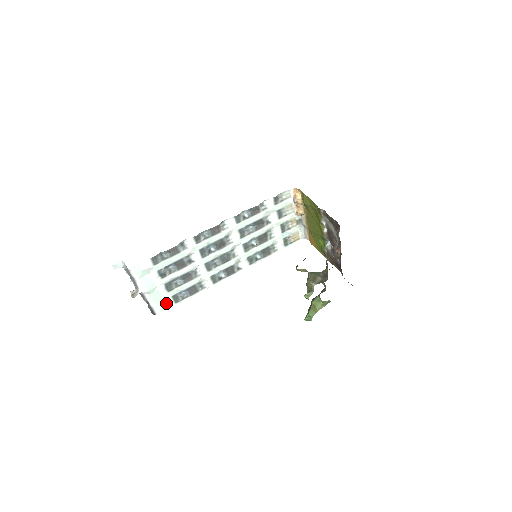
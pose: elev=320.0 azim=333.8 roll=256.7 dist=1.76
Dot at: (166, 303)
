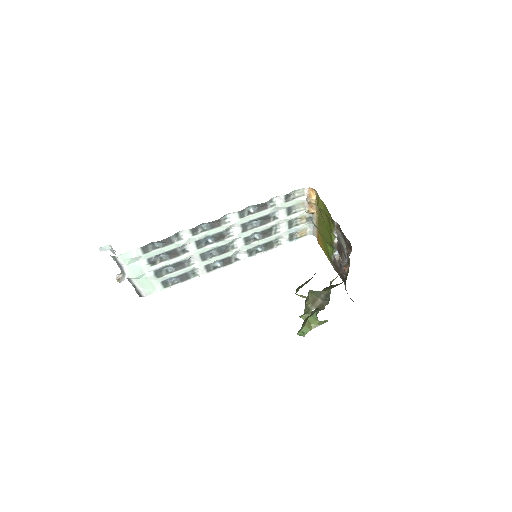
Dot at: (154, 287)
